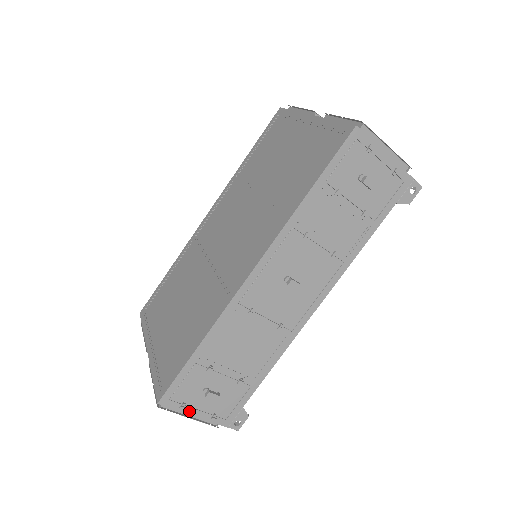
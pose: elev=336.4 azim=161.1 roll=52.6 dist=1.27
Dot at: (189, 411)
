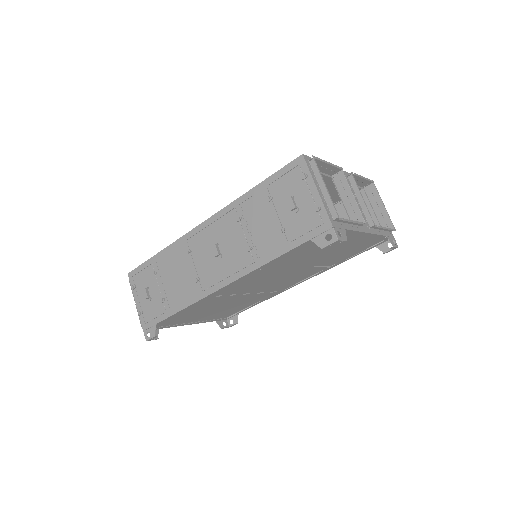
Dot at: (135, 295)
